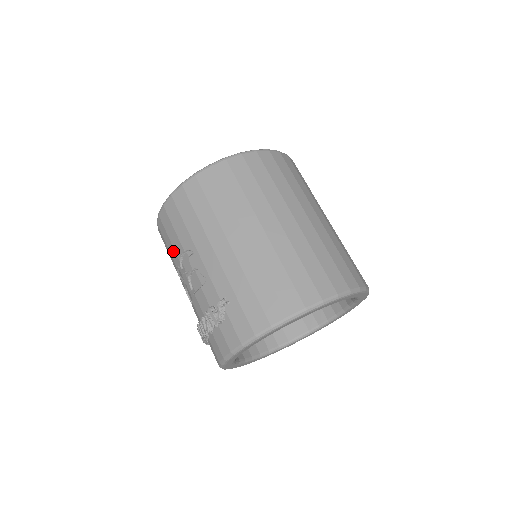
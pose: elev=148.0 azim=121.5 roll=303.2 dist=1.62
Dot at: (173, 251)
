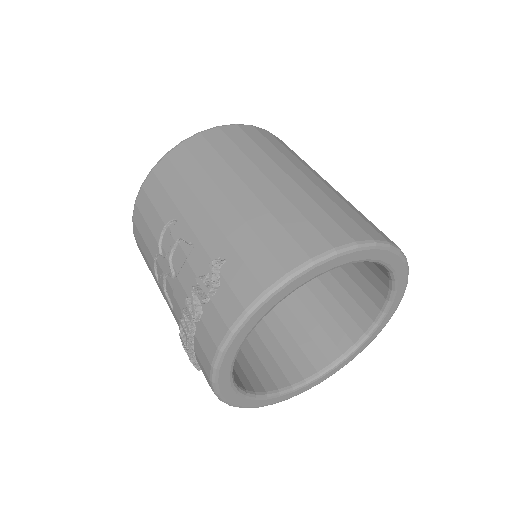
Dot at: (150, 237)
